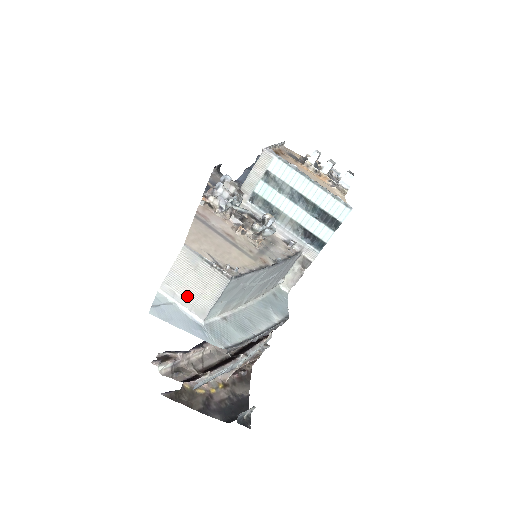
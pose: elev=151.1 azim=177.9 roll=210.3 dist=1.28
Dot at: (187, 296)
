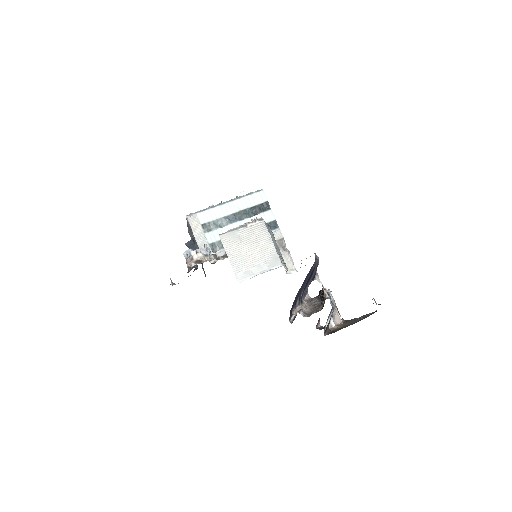
Dot at: (256, 263)
